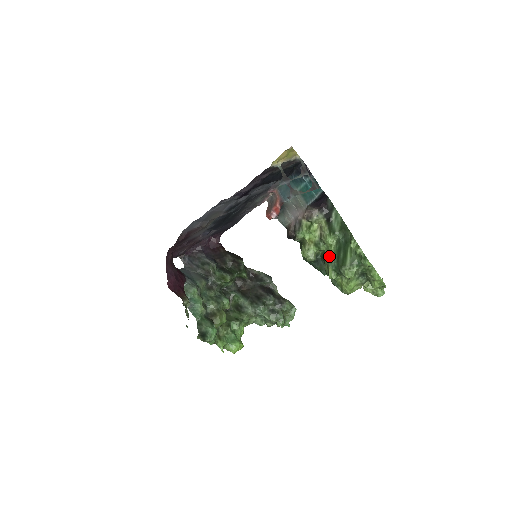
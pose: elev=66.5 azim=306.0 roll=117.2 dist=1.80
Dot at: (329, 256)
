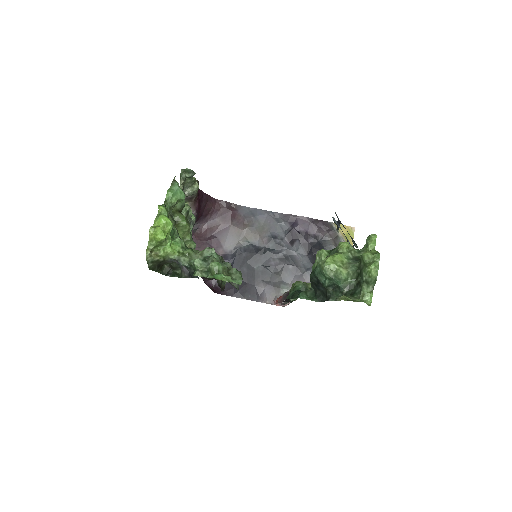
Dot at: occluded
